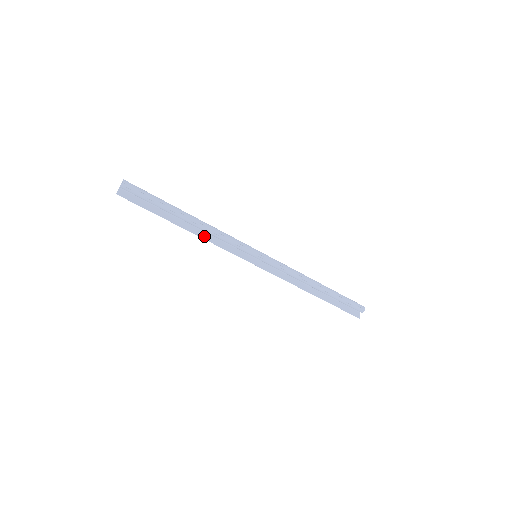
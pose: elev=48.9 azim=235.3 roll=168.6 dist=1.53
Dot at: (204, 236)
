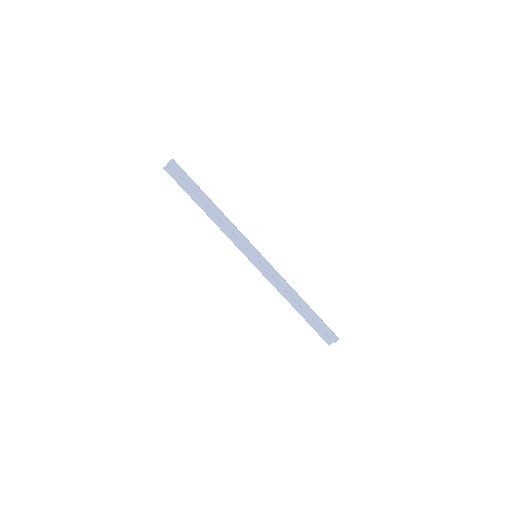
Dot at: (219, 224)
